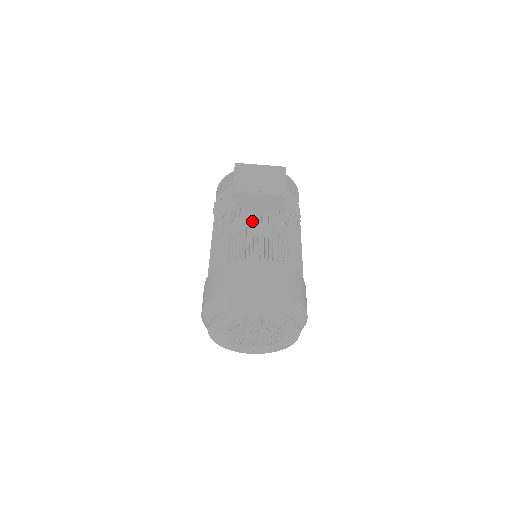
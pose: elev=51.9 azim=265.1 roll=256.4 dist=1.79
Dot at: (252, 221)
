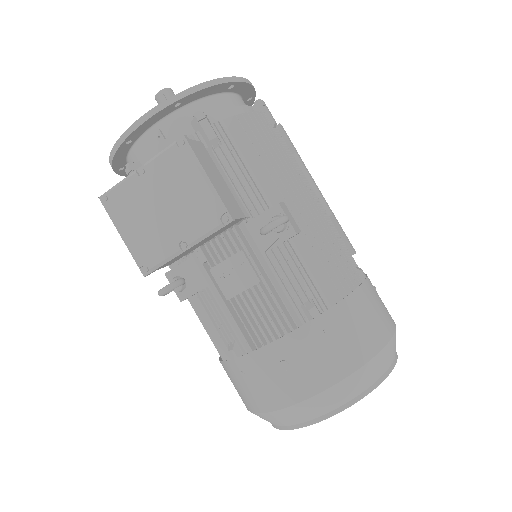
Dot at: occluded
